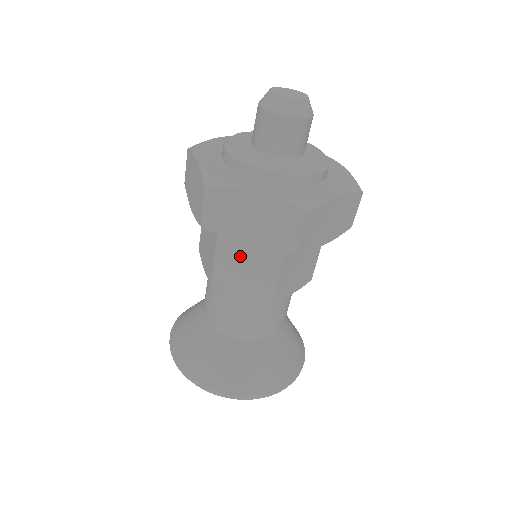
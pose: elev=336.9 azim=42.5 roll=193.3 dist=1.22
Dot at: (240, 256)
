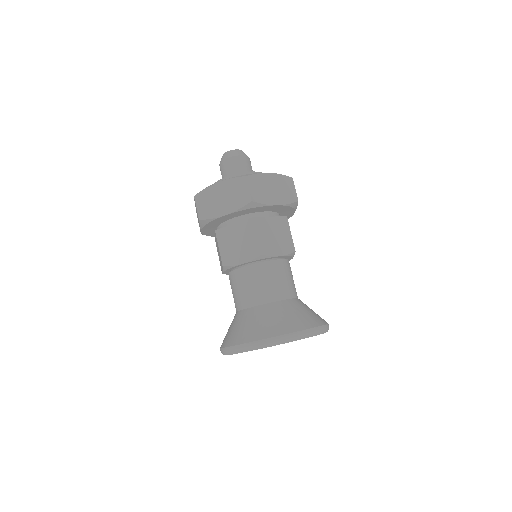
Dot at: (269, 227)
